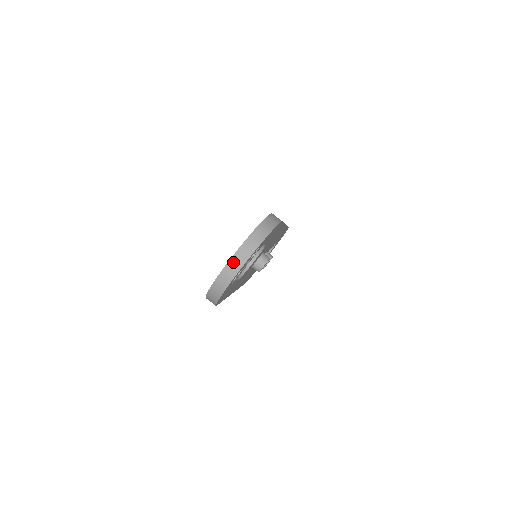
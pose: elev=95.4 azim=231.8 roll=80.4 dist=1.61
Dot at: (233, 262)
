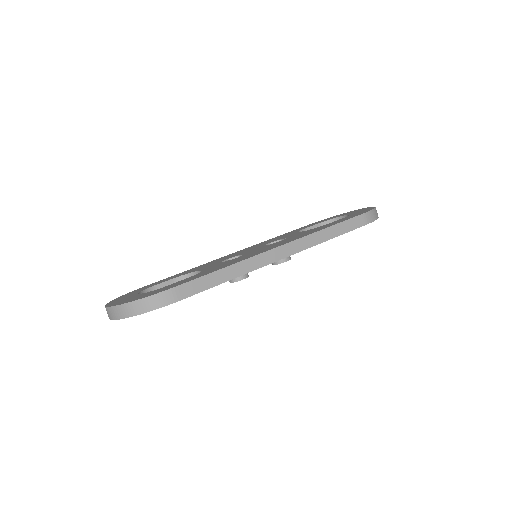
Dot at: (106, 310)
